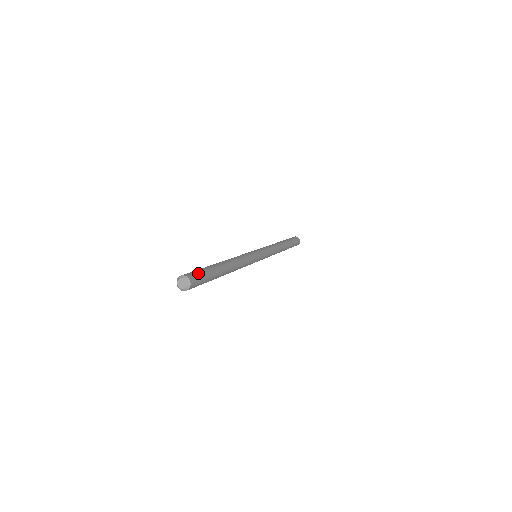
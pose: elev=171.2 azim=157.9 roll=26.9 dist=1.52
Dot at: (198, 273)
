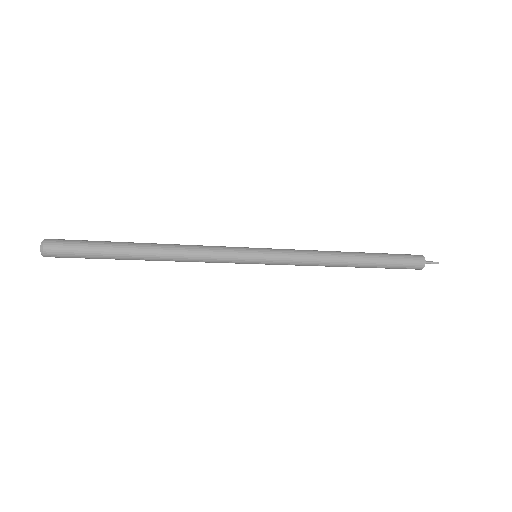
Dot at: (72, 240)
